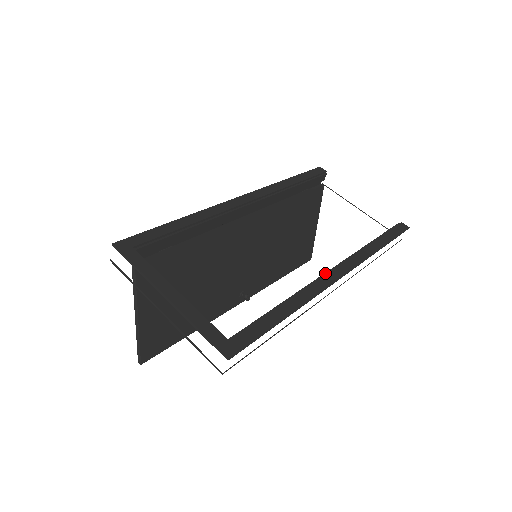
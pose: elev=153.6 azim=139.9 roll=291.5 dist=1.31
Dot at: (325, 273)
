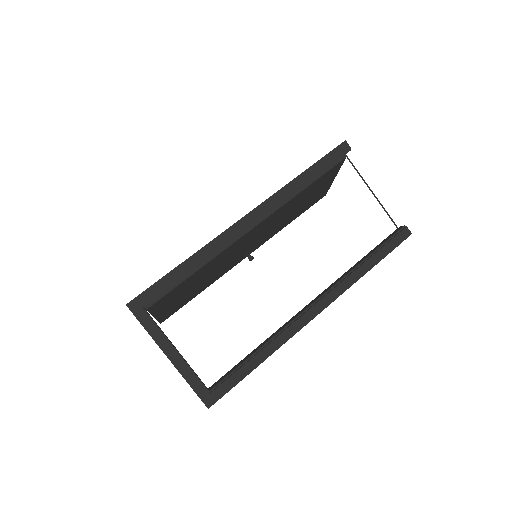
Dot at: (304, 311)
